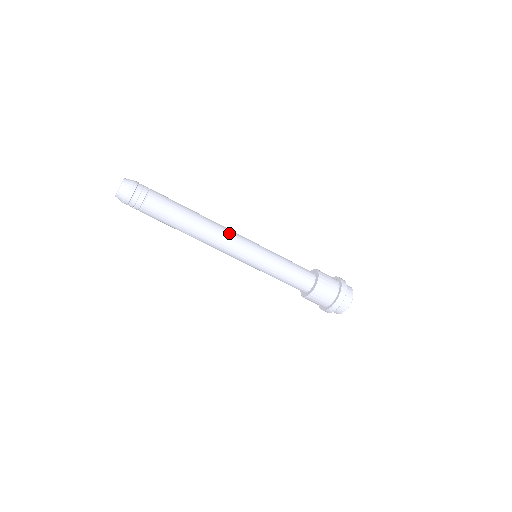
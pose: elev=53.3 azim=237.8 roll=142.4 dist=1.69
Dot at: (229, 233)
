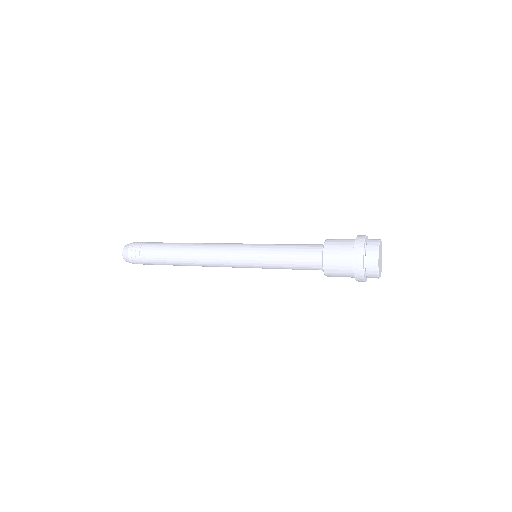
Dot at: (216, 265)
